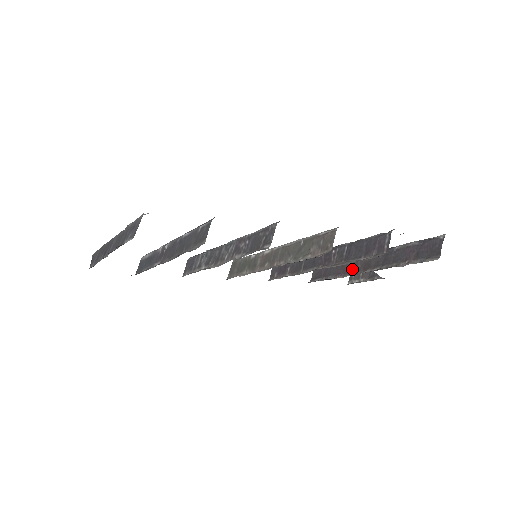
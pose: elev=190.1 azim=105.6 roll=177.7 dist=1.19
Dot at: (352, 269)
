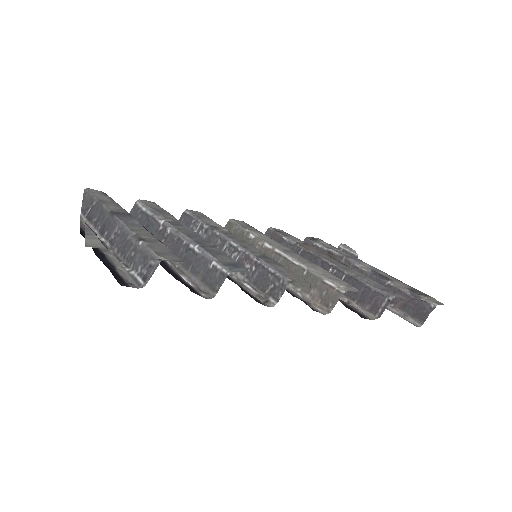
Dot at: occluded
